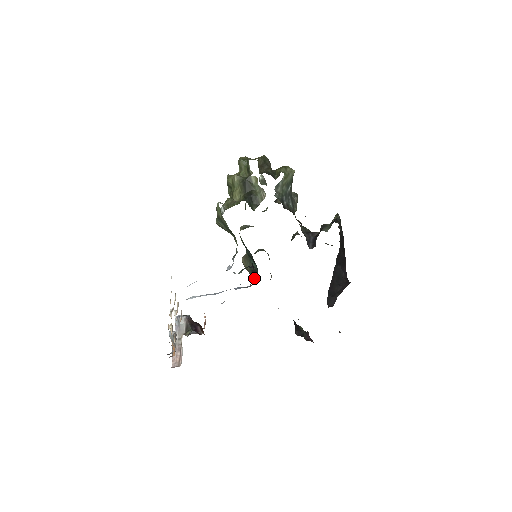
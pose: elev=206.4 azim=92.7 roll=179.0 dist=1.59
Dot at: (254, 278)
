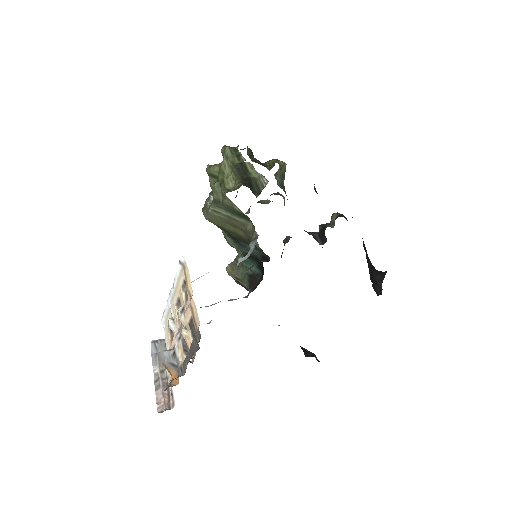
Dot at: (255, 283)
